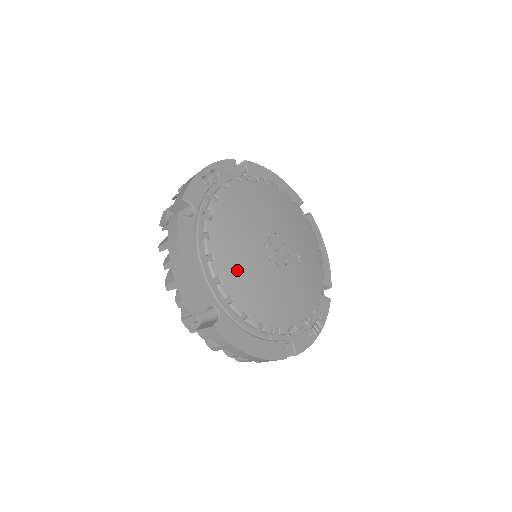
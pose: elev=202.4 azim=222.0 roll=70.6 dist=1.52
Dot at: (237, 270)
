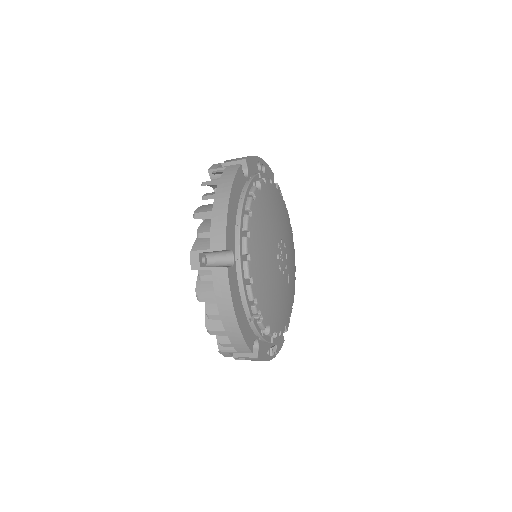
Dot at: (260, 241)
